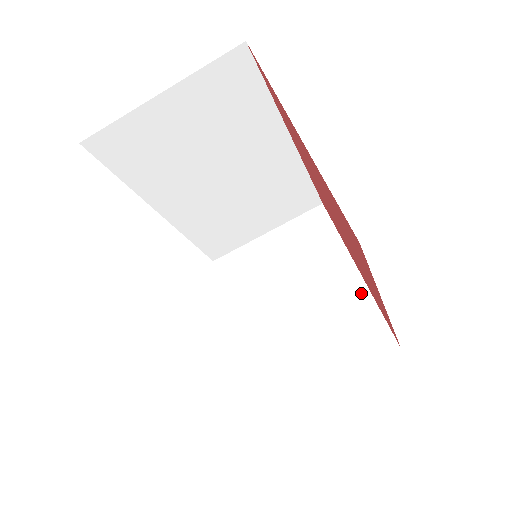
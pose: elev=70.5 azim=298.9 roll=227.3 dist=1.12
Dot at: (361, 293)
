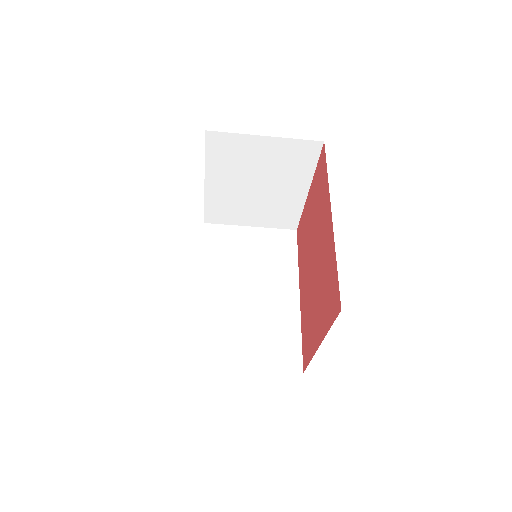
Dot at: (299, 203)
